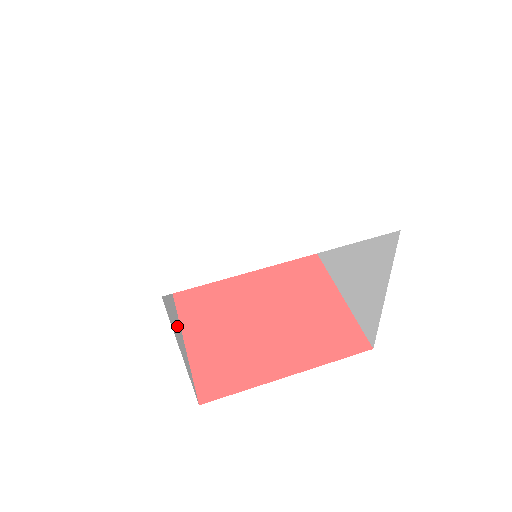
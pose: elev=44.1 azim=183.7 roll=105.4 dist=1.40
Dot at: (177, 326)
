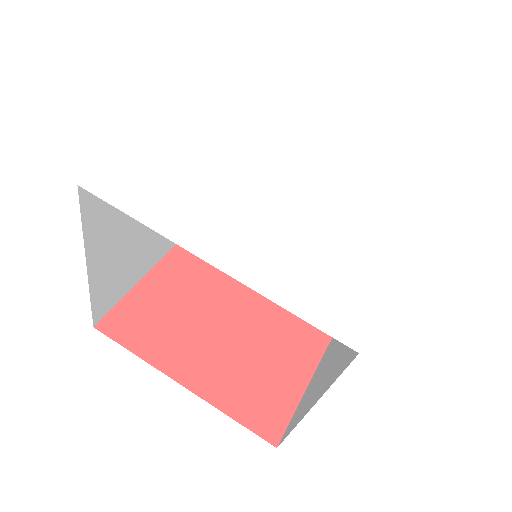
Dot at: occluded
